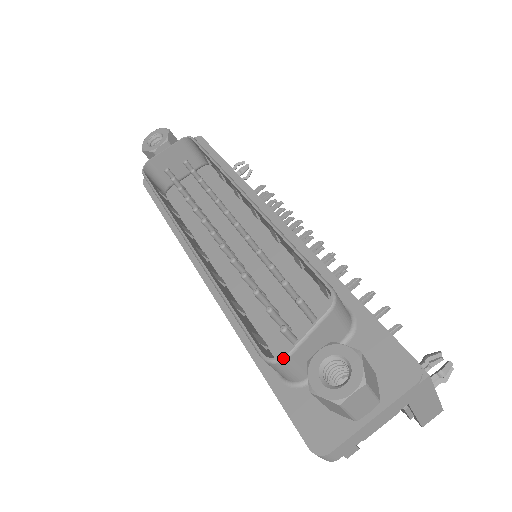
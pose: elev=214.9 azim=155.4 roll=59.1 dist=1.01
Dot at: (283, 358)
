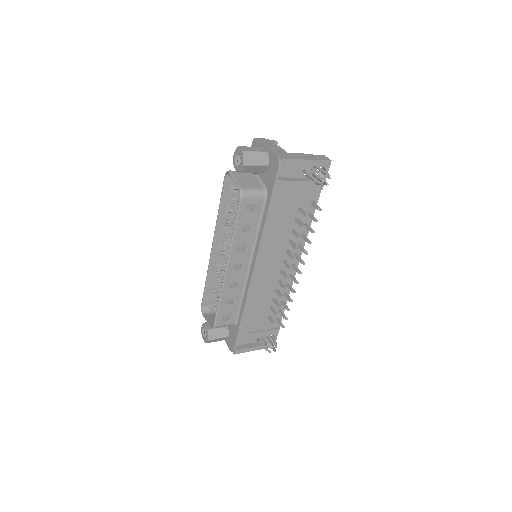
Dot at: (202, 314)
